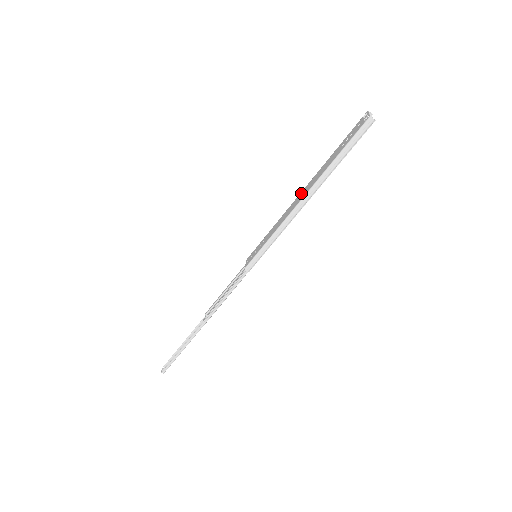
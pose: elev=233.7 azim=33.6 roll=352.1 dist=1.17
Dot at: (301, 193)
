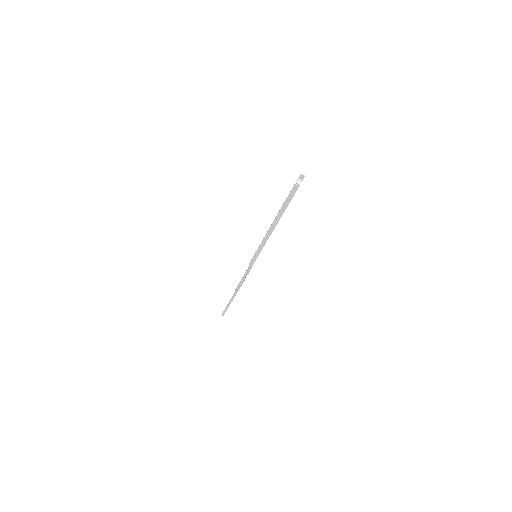
Dot at: occluded
